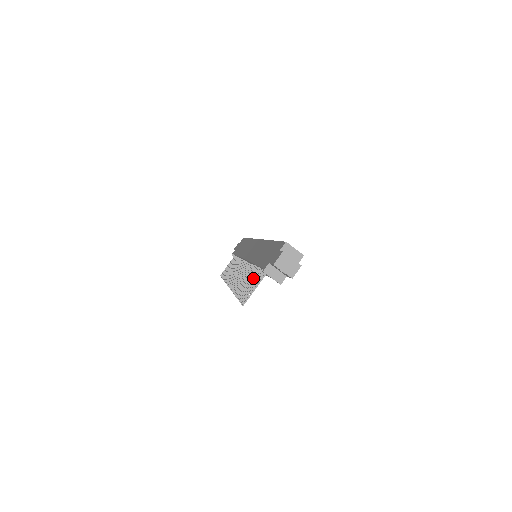
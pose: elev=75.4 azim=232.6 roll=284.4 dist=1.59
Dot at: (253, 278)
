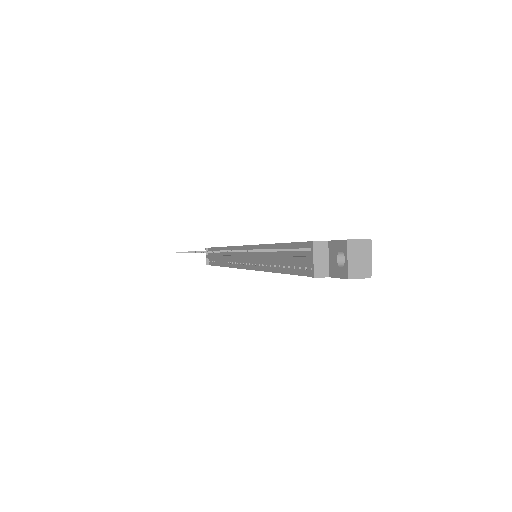
Dot at: occluded
